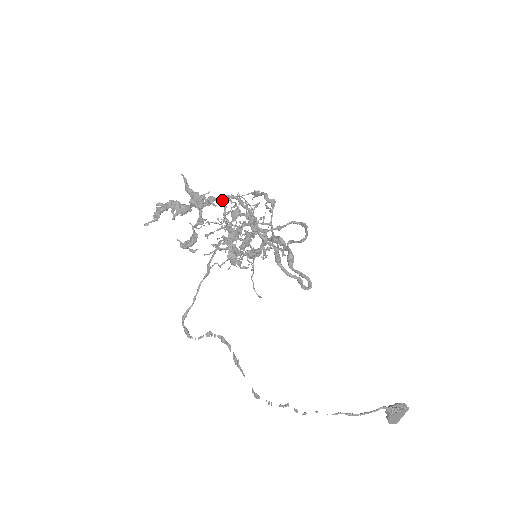
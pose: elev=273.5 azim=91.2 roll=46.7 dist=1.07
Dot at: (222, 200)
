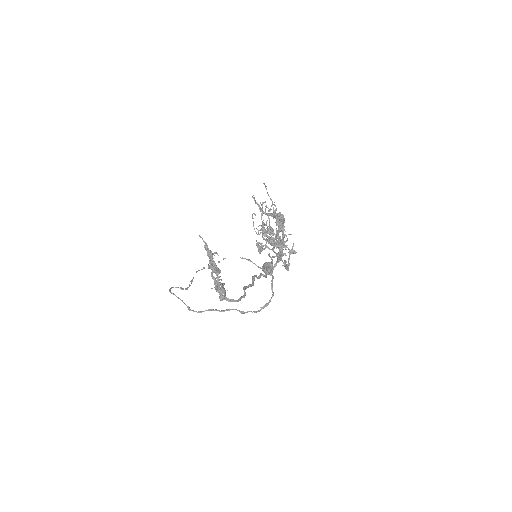
Dot at: occluded
